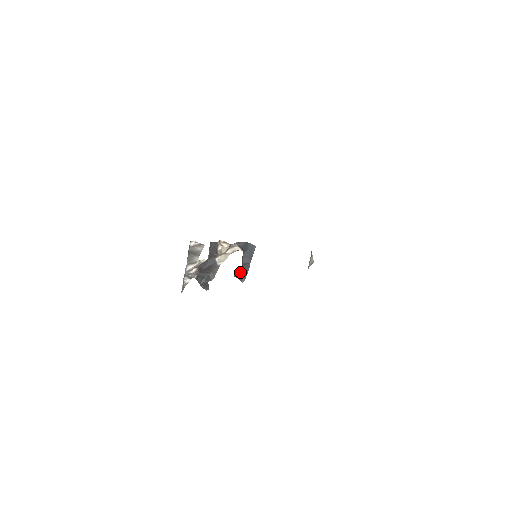
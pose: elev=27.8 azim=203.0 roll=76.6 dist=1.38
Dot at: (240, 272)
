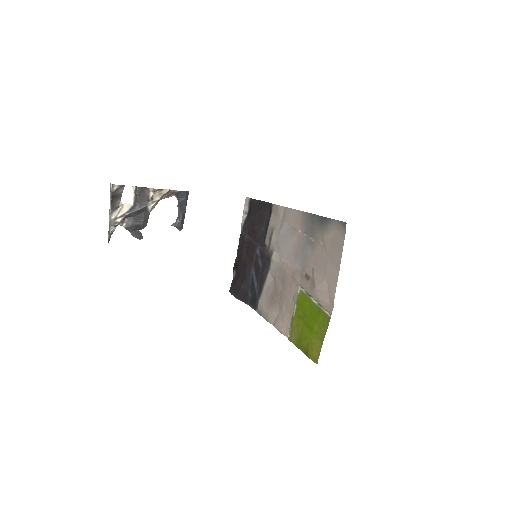
Dot at: (178, 221)
